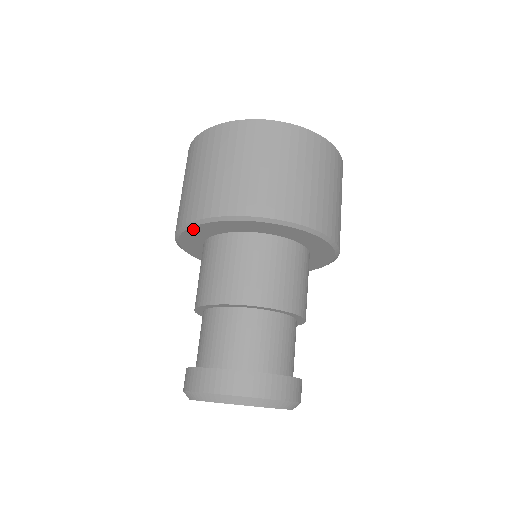
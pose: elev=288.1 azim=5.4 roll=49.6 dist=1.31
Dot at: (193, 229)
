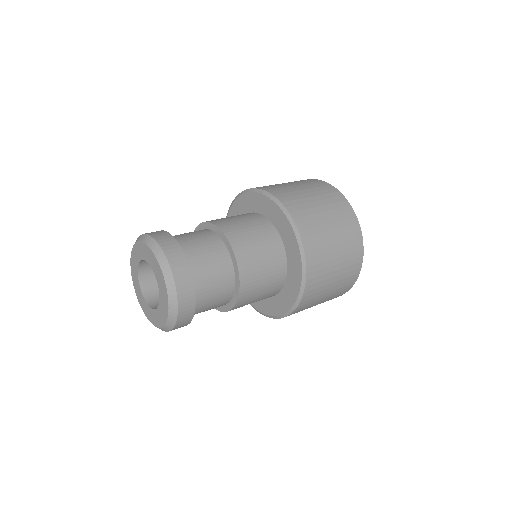
Dot at: occluded
